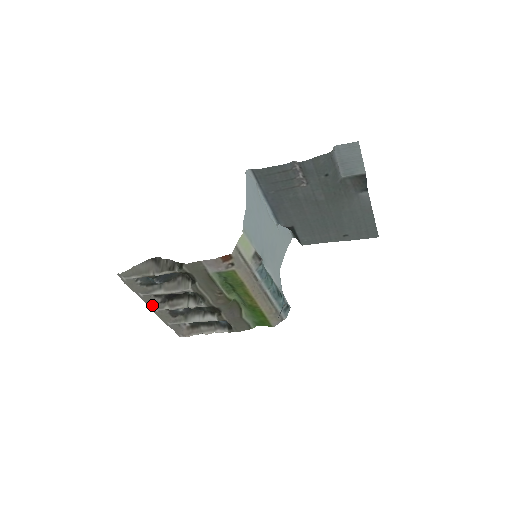
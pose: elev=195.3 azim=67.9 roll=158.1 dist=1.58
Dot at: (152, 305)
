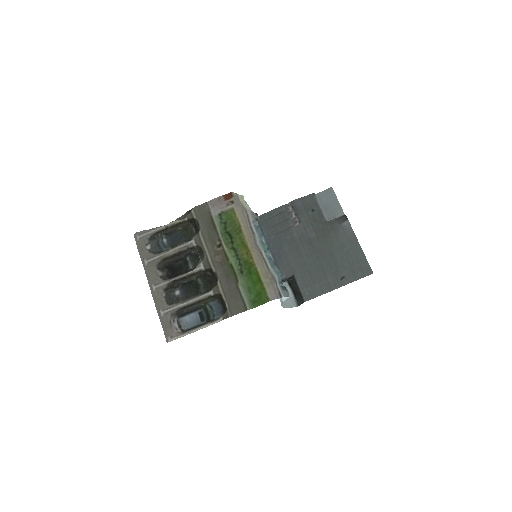
Dot at: (152, 279)
